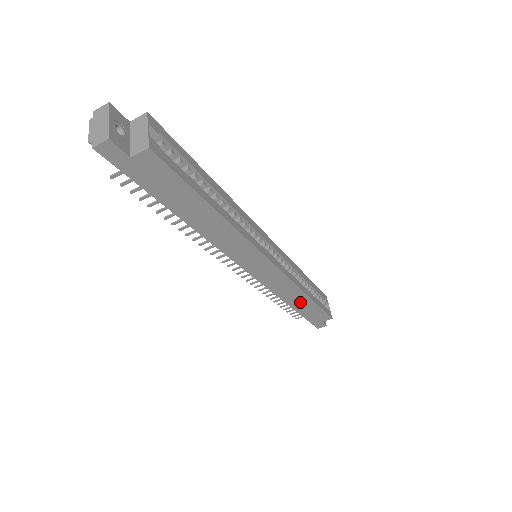
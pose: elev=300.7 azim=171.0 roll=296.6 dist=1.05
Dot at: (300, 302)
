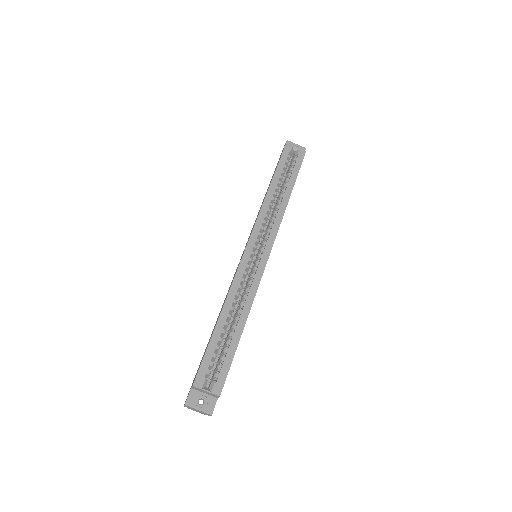
Dot at: occluded
